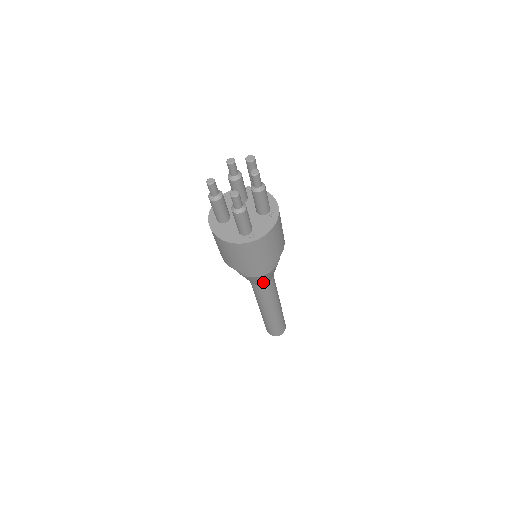
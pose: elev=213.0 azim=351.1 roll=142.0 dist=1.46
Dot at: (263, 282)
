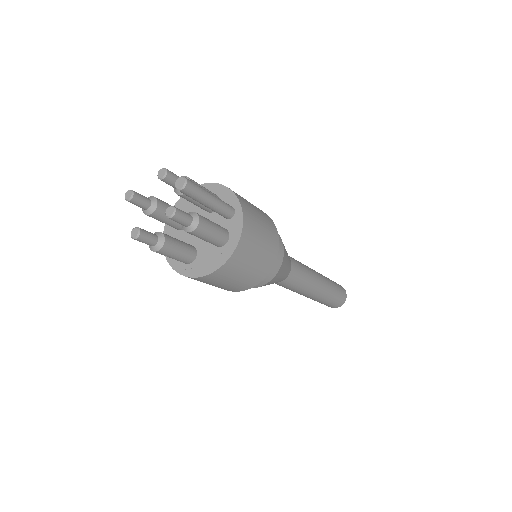
Dot at: occluded
